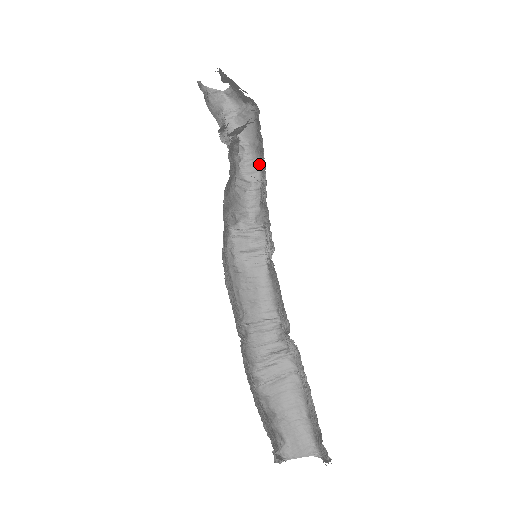
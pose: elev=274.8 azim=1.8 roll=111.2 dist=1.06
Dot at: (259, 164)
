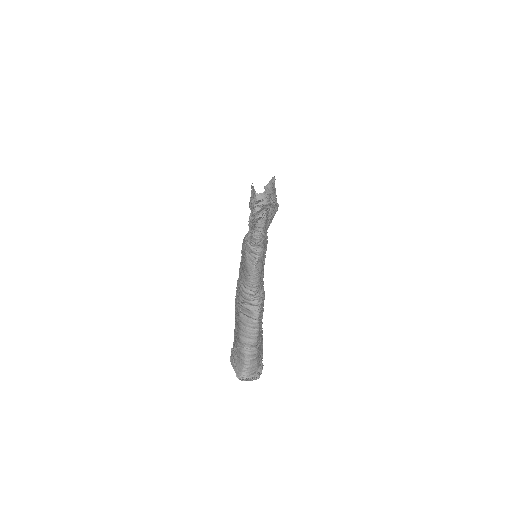
Dot at: (262, 229)
